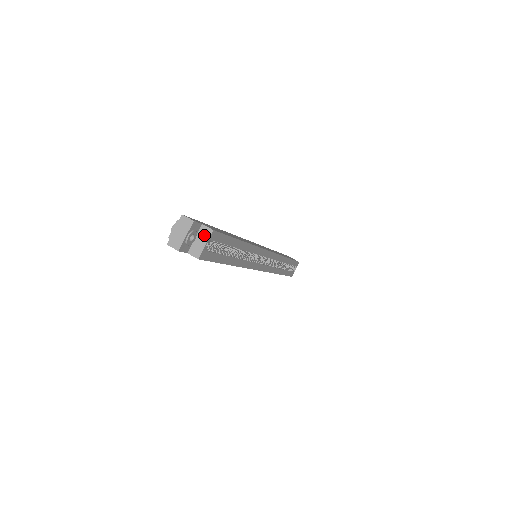
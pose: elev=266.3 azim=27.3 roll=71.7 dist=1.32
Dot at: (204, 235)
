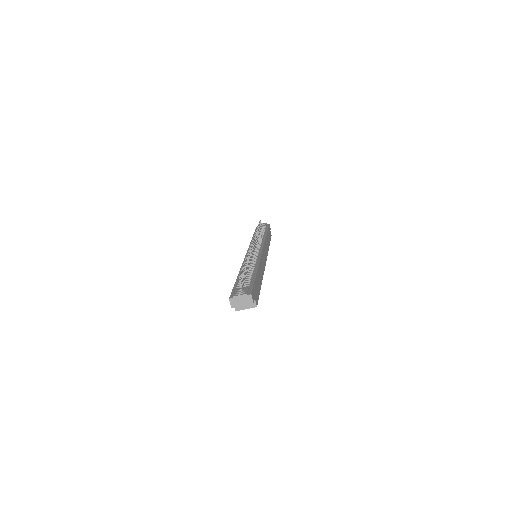
Dot at: (250, 304)
